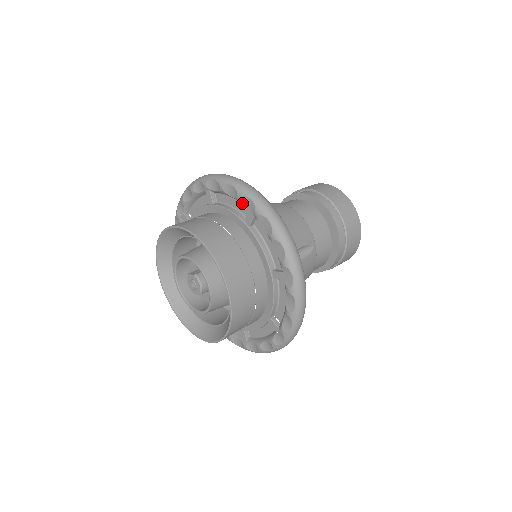
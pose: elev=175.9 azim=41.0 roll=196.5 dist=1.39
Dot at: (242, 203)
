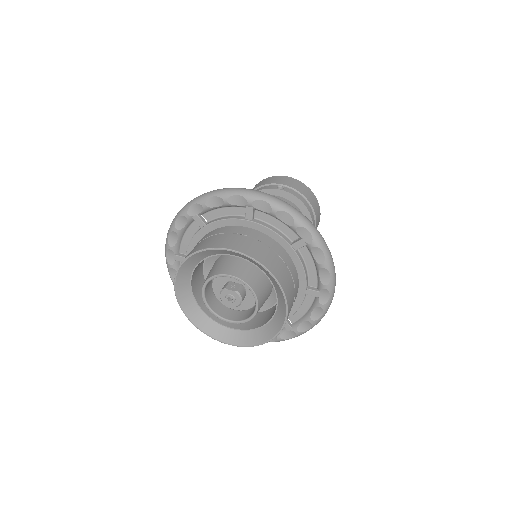
Dot at: (296, 231)
